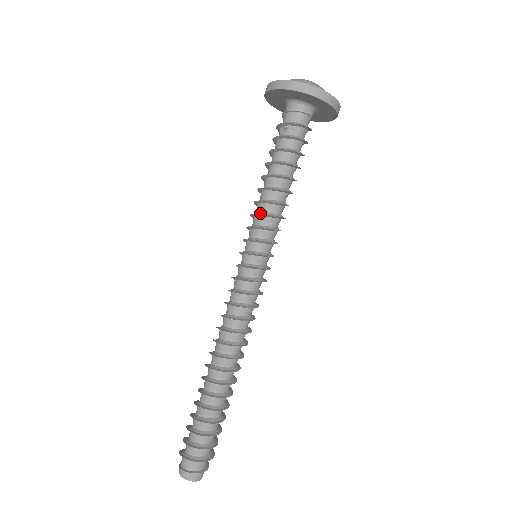
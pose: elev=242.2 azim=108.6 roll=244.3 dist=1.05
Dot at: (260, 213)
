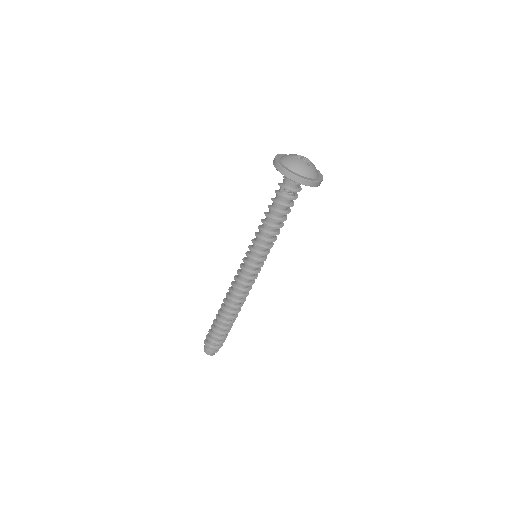
Dot at: (263, 239)
